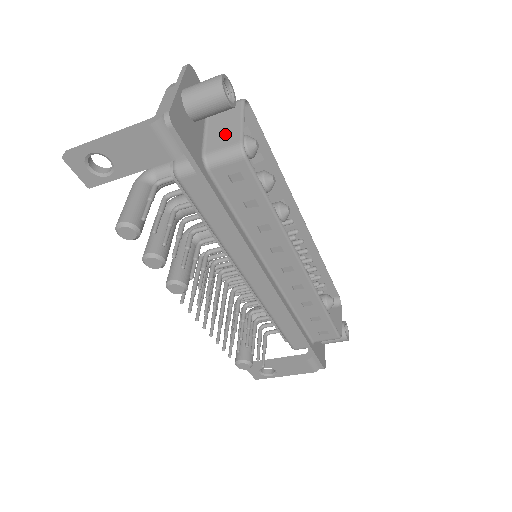
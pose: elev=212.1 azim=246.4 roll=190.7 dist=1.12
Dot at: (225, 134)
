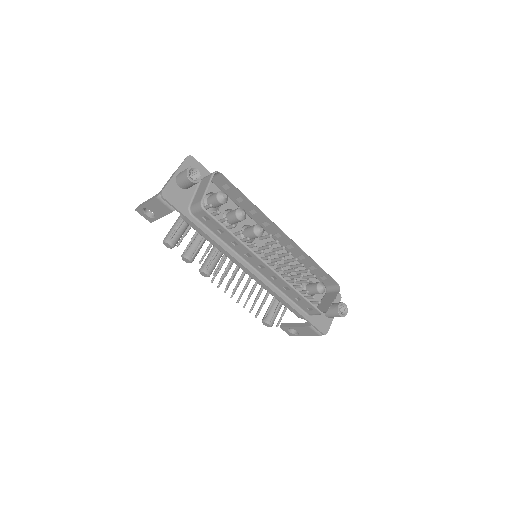
Dot at: (199, 195)
